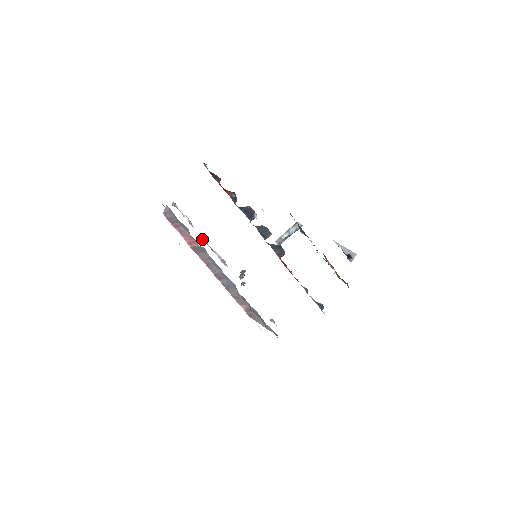
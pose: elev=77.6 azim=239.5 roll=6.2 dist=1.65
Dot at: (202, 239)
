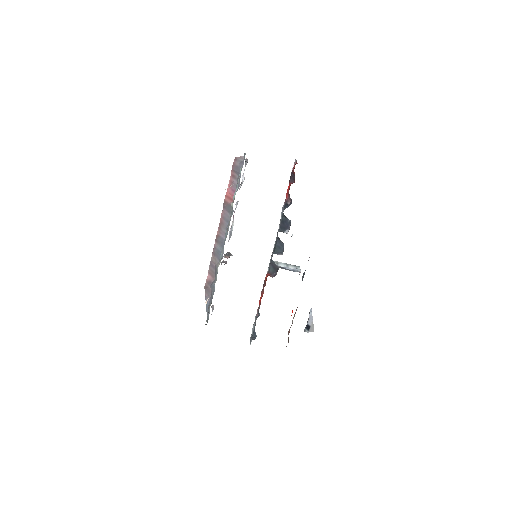
Dot at: (236, 203)
